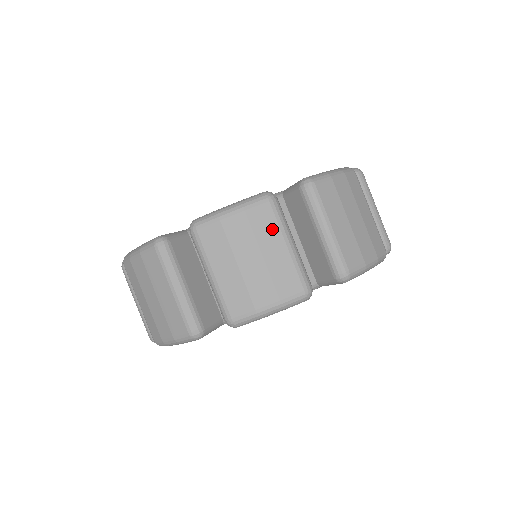
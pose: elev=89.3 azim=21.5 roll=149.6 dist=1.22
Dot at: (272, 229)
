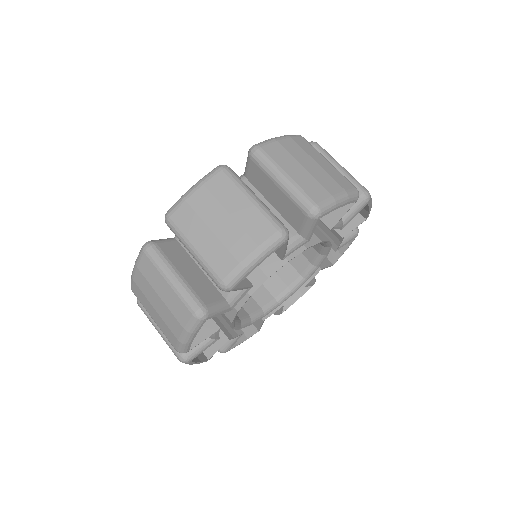
Dot at: (155, 274)
